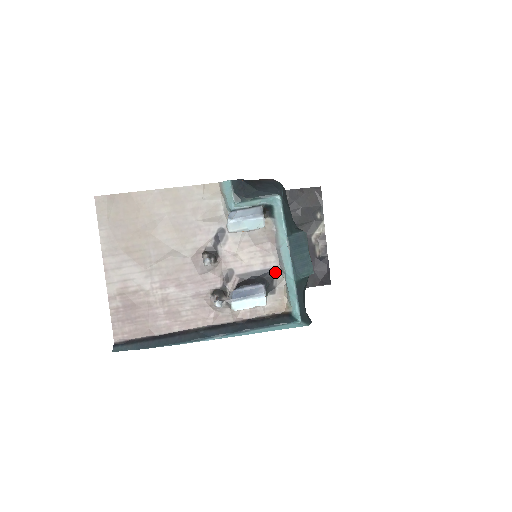
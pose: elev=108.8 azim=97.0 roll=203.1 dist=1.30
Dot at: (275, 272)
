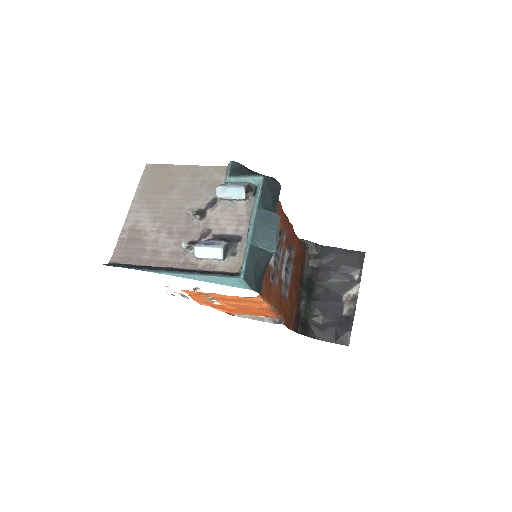
Dot at: (242, 239)
